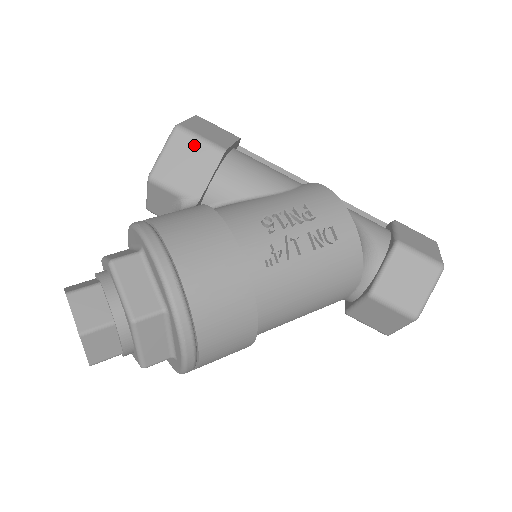
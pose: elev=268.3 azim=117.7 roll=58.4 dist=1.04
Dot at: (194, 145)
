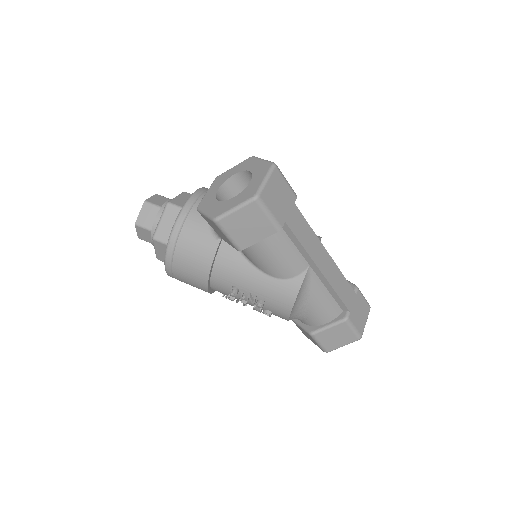
Dot at: (222, 234)
